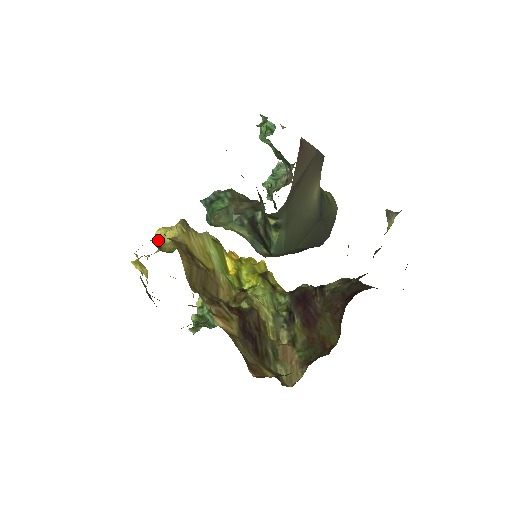
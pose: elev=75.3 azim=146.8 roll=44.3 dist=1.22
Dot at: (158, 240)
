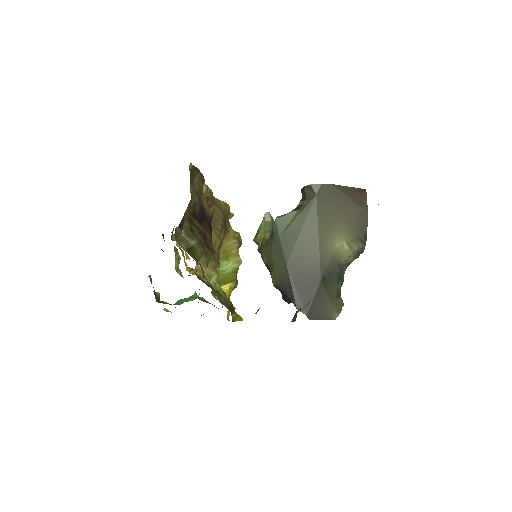
Dot at: occluded
